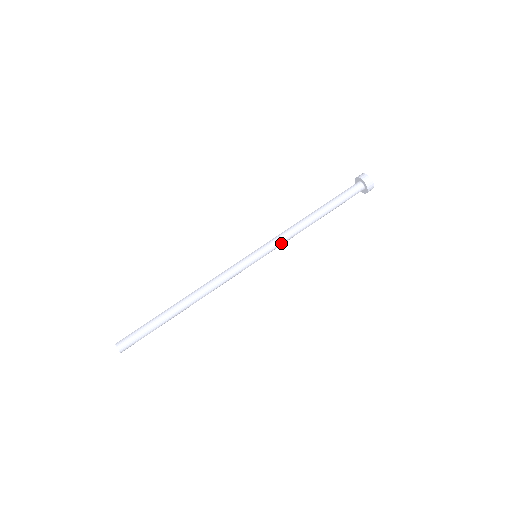
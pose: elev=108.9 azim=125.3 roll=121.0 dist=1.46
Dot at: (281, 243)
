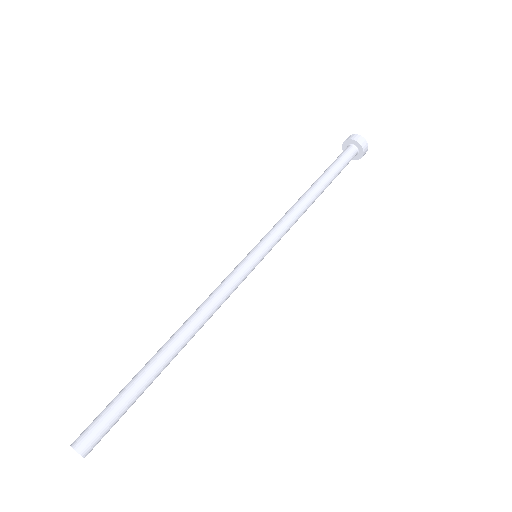
Dot at: (281, 228)
